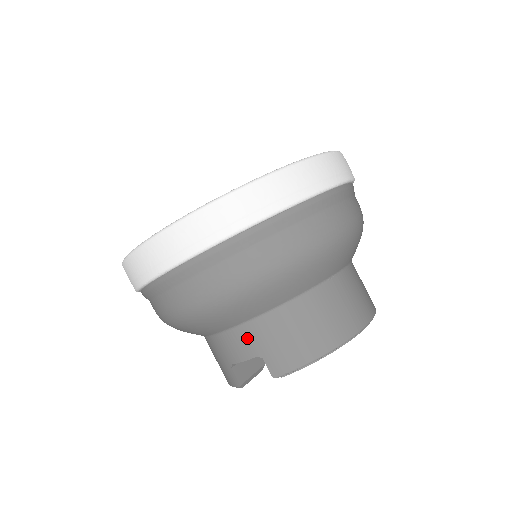
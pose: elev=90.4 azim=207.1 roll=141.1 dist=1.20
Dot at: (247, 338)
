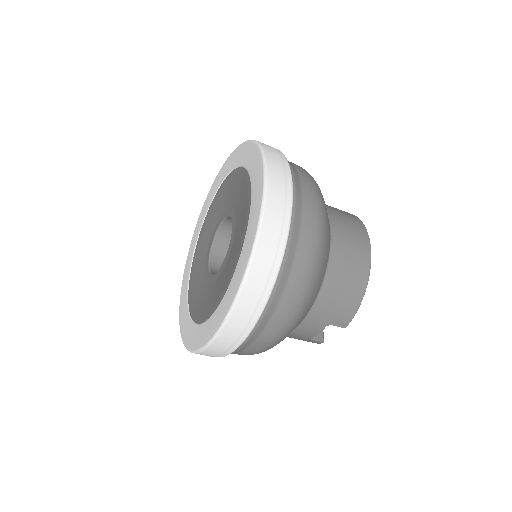
Dot at: (312, 324)
